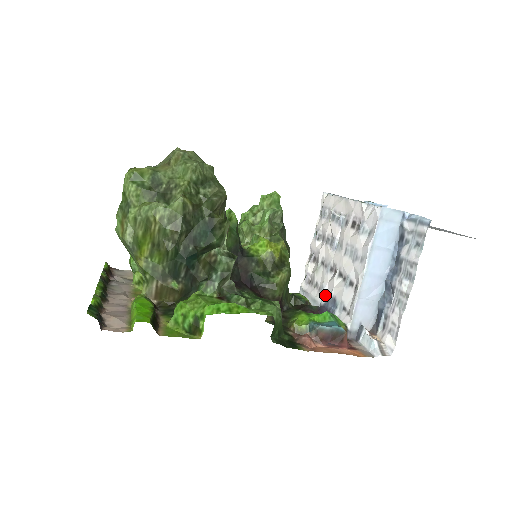
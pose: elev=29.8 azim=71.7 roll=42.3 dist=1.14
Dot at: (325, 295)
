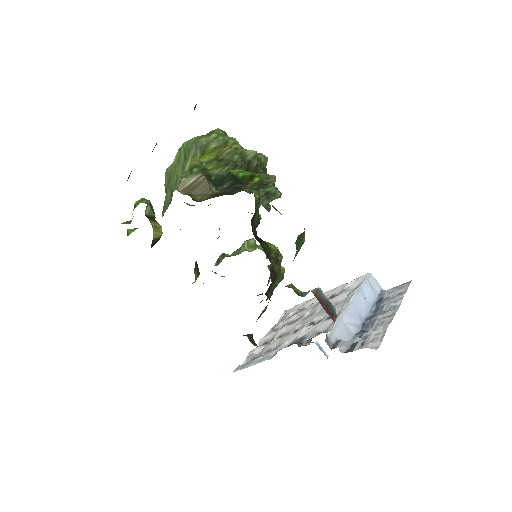
Dot at: (283, 347)
